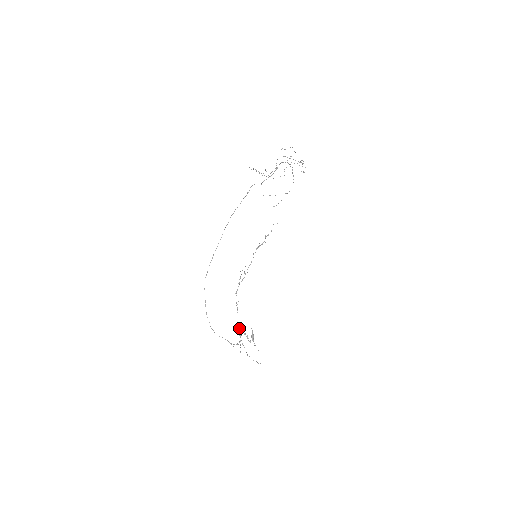
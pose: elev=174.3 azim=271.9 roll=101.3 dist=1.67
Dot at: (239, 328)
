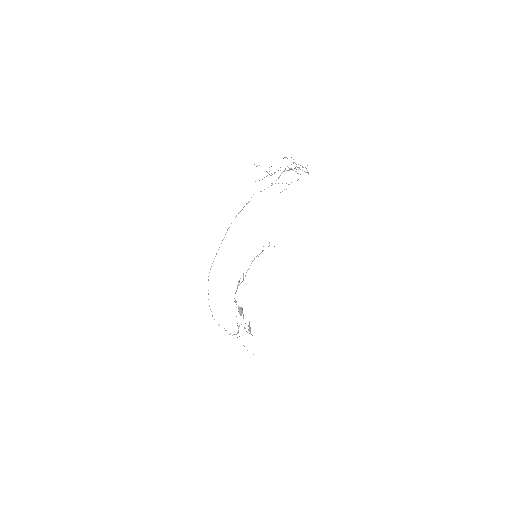
Dot at: (240, 311)
